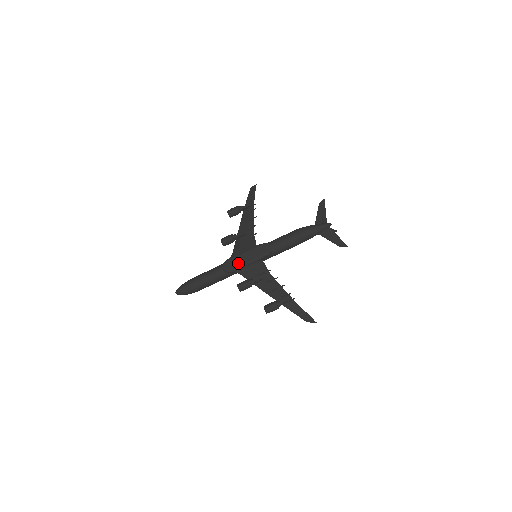
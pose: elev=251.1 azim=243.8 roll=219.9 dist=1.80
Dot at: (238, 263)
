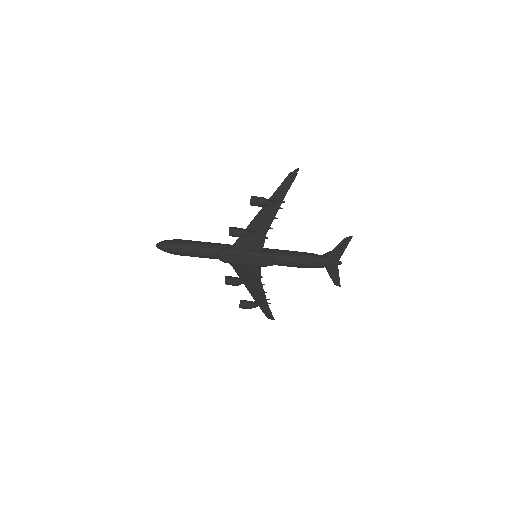
Dot at: (236, 260)
